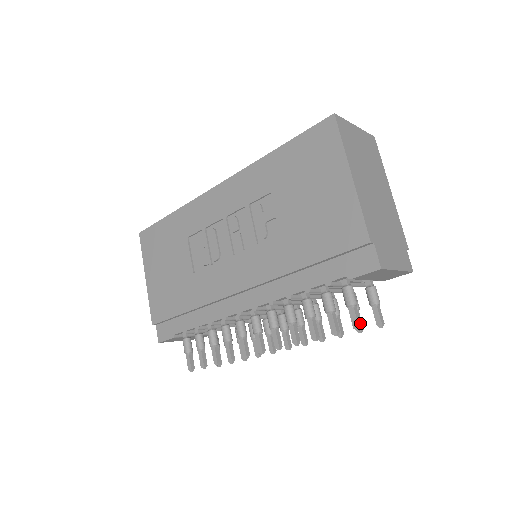
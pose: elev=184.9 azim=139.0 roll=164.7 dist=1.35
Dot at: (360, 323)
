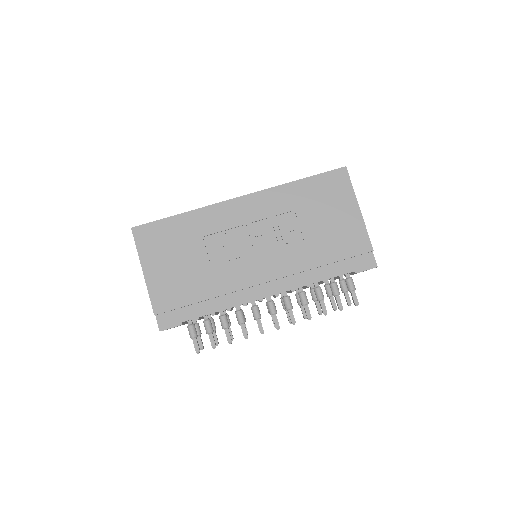
Dot at: (357, 301)
